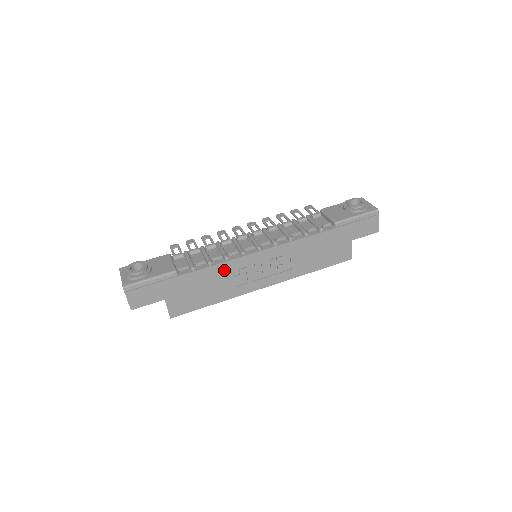
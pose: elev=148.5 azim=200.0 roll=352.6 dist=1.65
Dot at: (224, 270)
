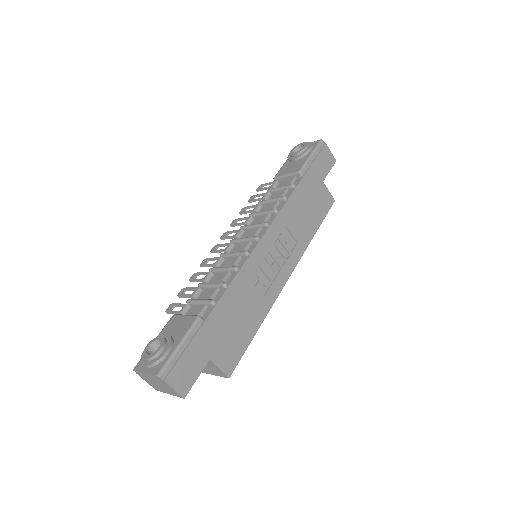
Dot at: (243, 283)
